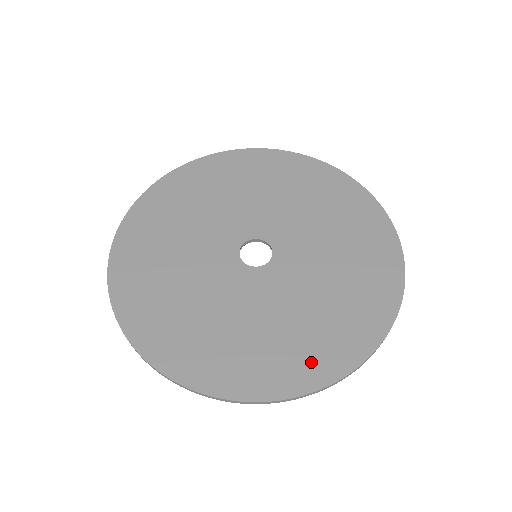
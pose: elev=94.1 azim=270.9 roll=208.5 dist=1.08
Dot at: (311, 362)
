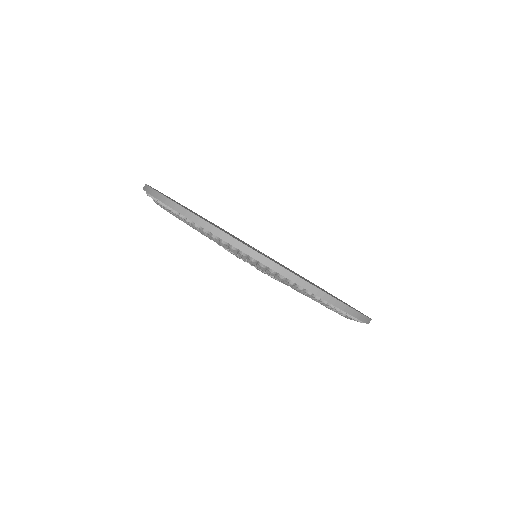
Dot at: occluded
